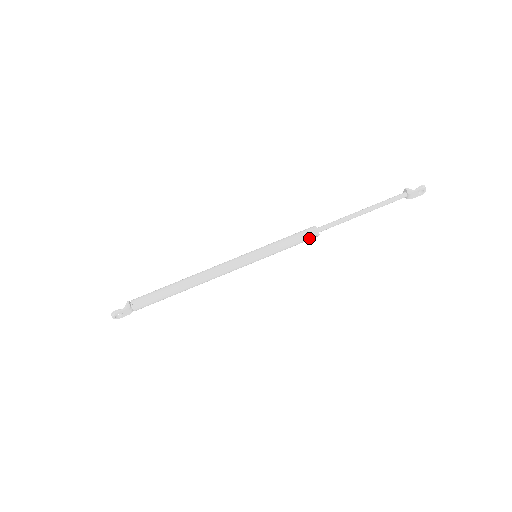
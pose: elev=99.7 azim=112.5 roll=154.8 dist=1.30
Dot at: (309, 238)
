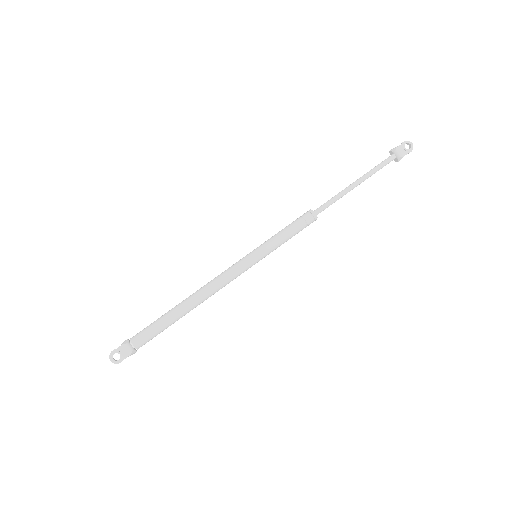
Dot at: (305, 219)
